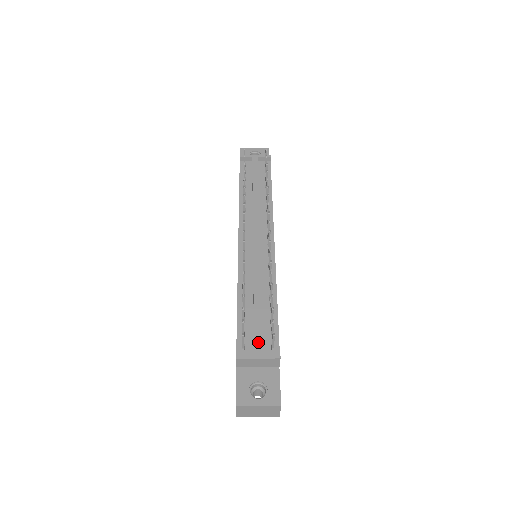
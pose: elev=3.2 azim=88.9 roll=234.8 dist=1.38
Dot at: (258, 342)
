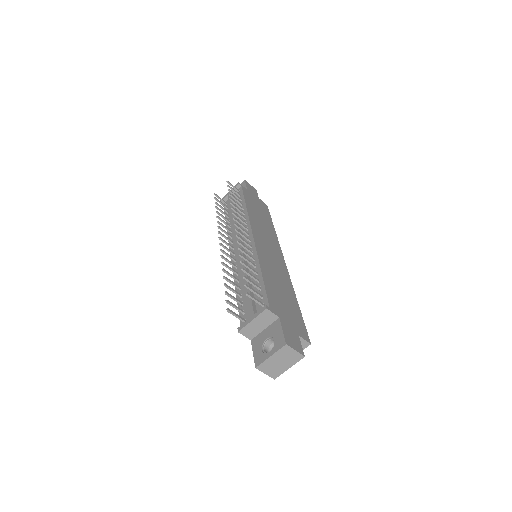
Dot at: (250, 309)
